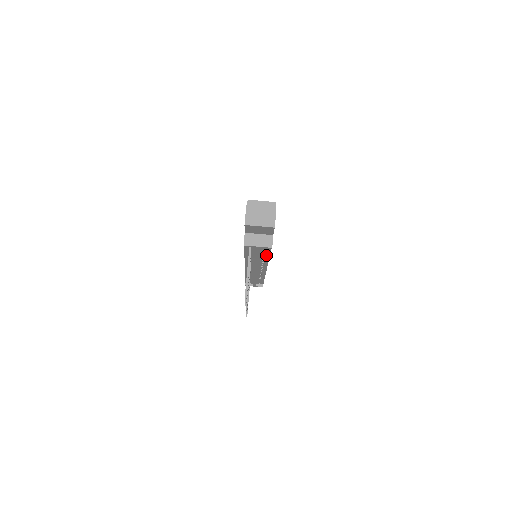
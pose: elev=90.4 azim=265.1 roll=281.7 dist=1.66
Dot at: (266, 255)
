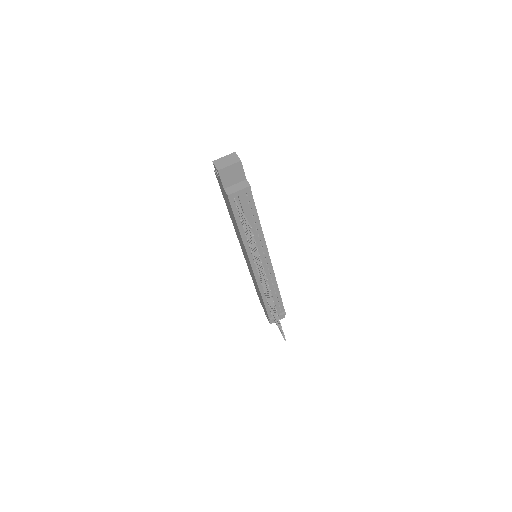
Dot at: (255, 218)
